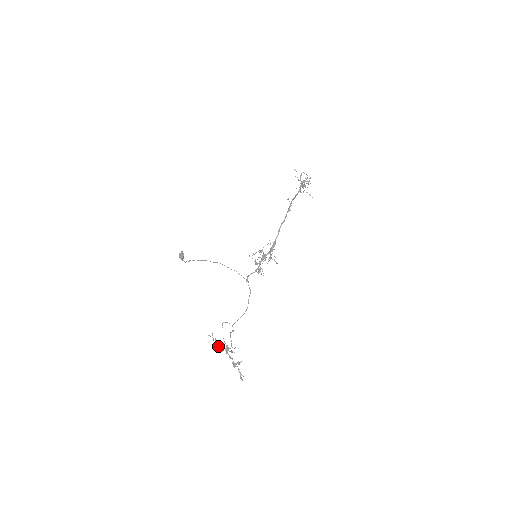
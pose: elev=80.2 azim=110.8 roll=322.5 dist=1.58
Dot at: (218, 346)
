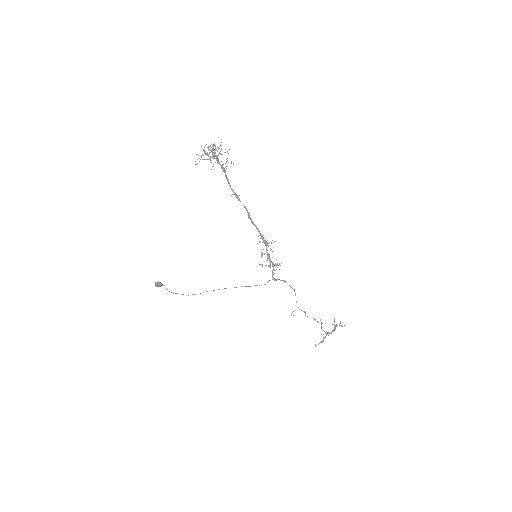
Dot at: occluded
